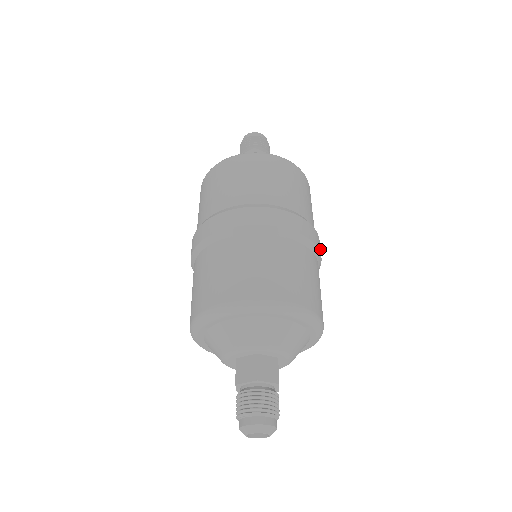
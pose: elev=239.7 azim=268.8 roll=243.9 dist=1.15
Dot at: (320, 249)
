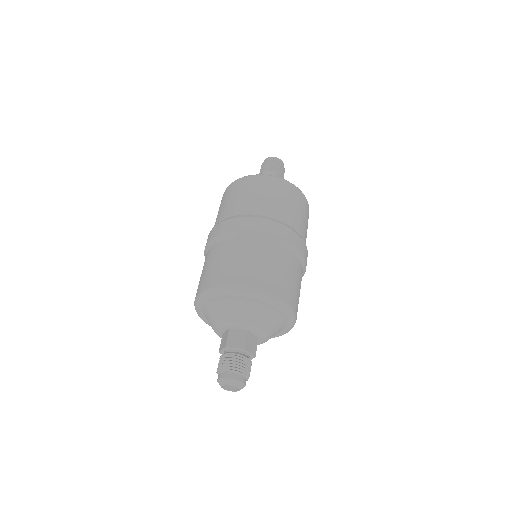
Dot at: occluded
